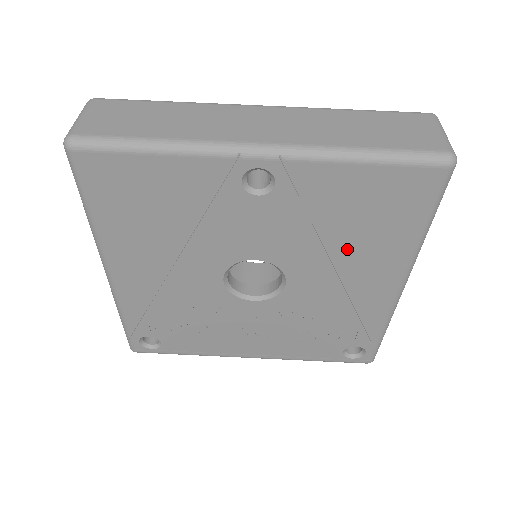
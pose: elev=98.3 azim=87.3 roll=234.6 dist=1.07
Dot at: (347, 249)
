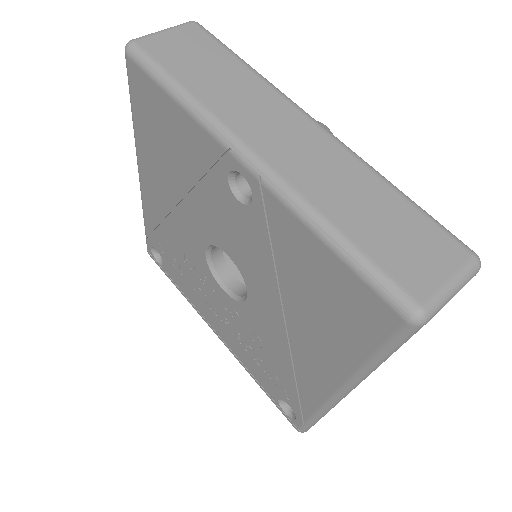
Dot at: (298, 314)
